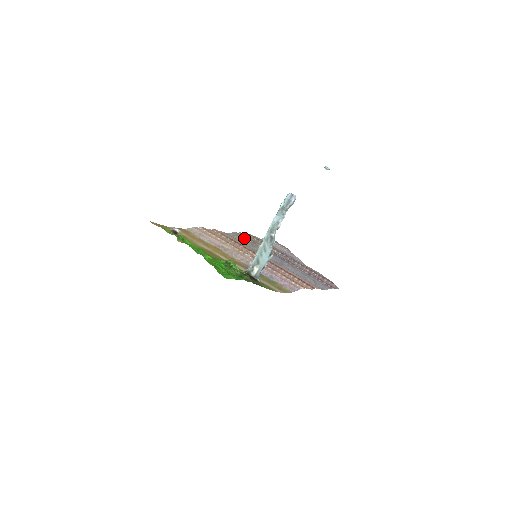
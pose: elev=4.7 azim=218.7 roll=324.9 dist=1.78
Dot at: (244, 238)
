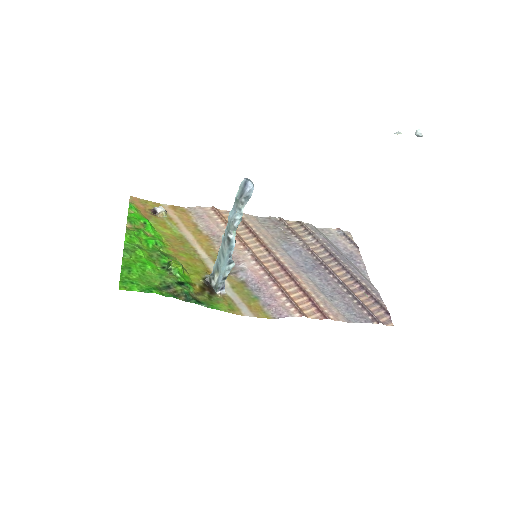
Dot at: (278, 226)
